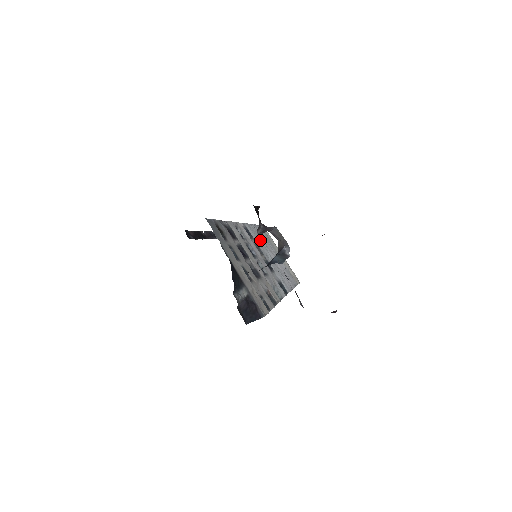
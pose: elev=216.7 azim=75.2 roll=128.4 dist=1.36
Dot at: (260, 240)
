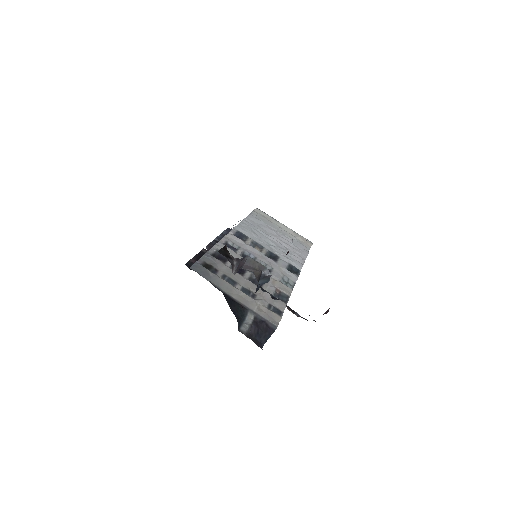
Dot at: (256, 232)
